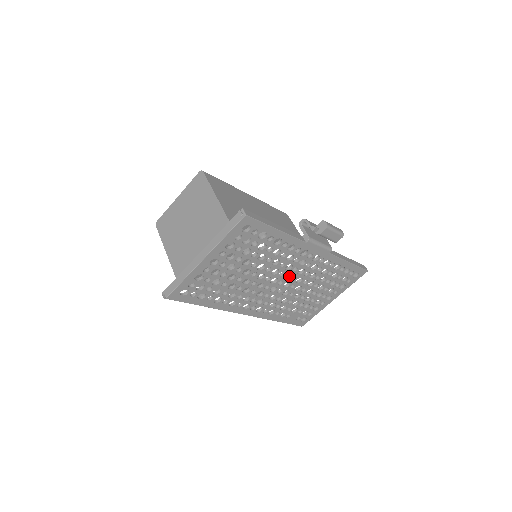
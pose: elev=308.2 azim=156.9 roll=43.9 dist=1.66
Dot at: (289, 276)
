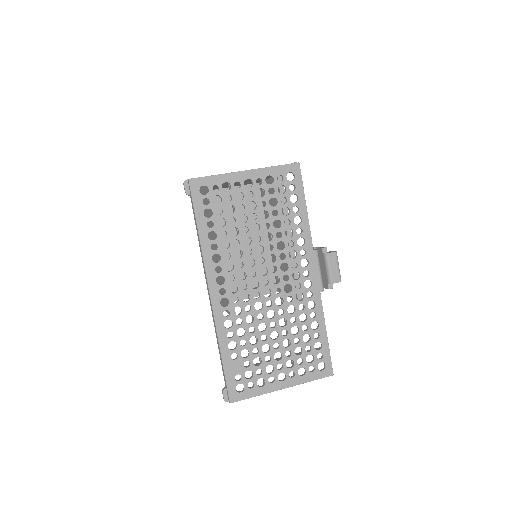
Dot at: (276, 284)
